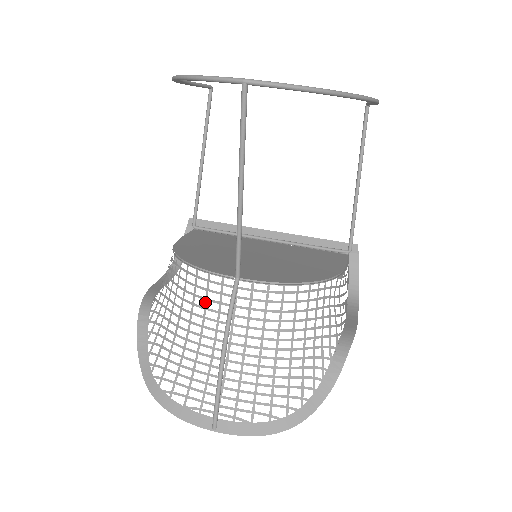
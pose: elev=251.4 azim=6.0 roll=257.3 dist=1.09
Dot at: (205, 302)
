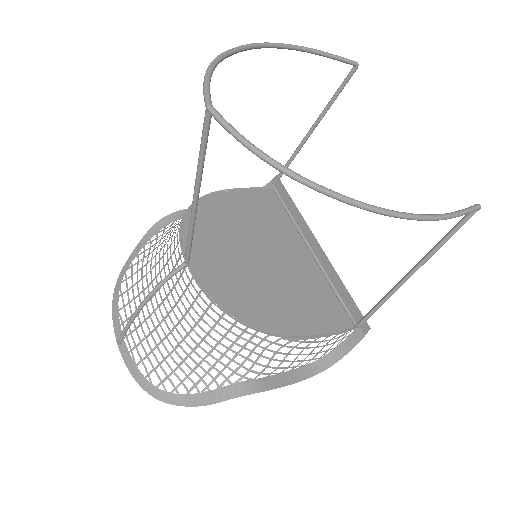
Dot at: (170, 257)
